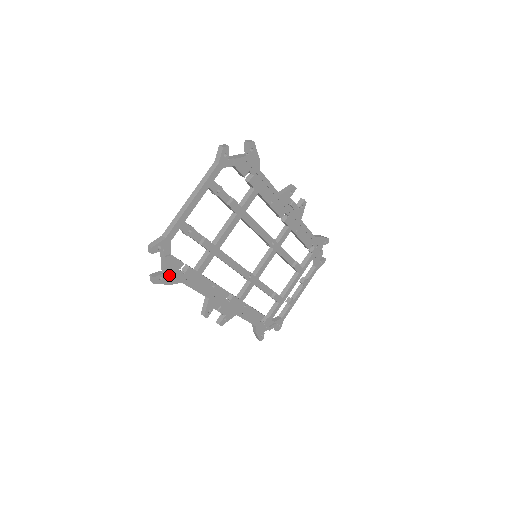
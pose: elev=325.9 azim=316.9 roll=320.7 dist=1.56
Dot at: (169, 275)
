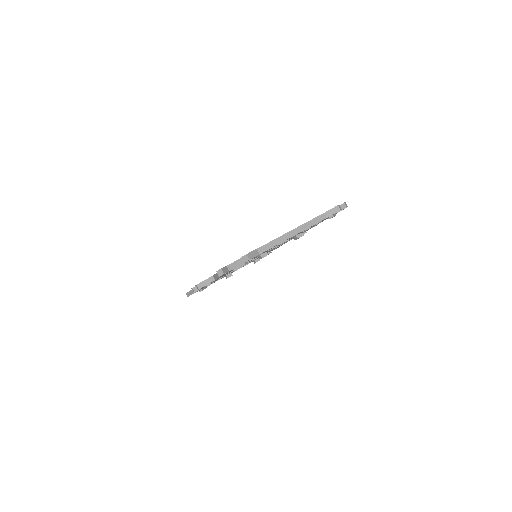
Dot at: (229, 271)
